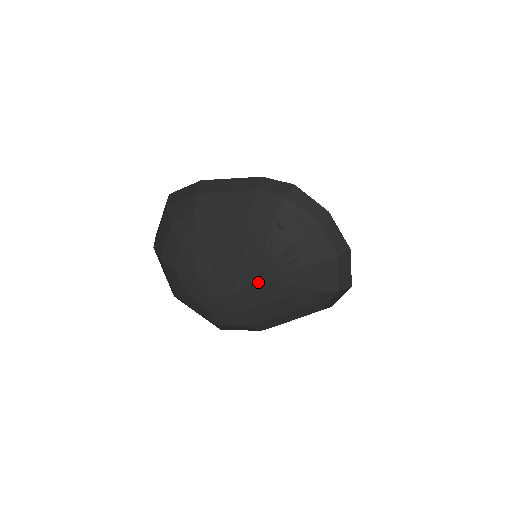
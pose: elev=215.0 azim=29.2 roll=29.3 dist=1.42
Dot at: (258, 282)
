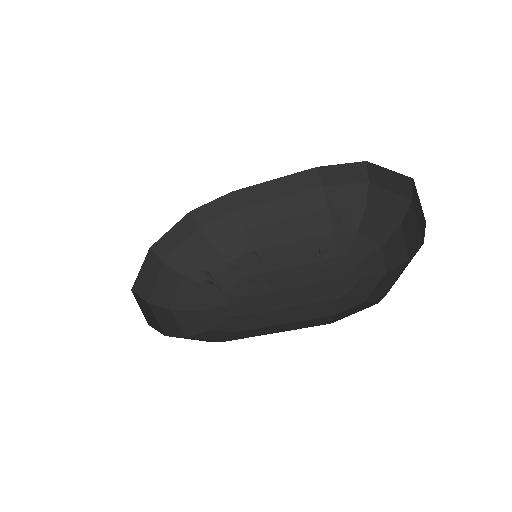
Dot at: (305, 300)
